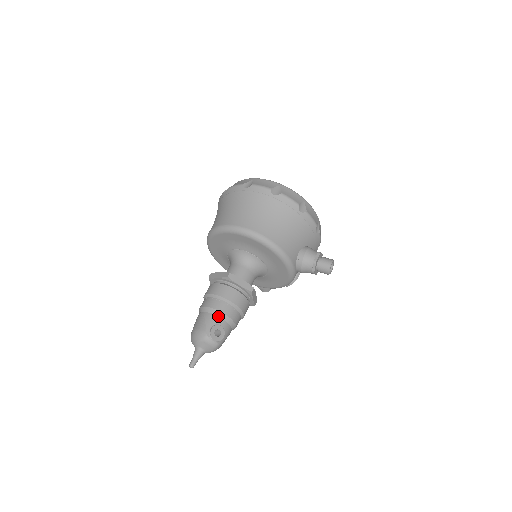
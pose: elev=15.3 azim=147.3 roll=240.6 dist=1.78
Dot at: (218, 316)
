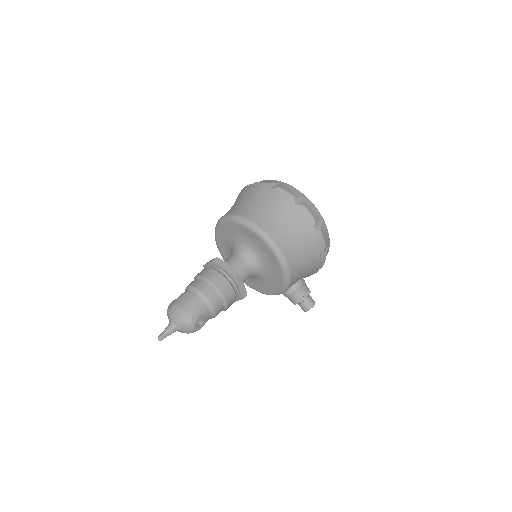
Dot at: (208, 307)
